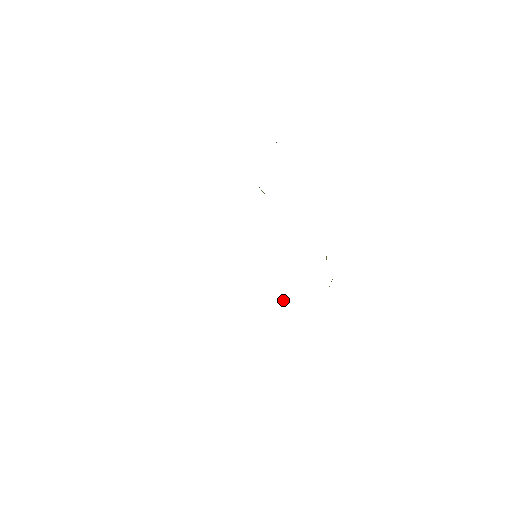
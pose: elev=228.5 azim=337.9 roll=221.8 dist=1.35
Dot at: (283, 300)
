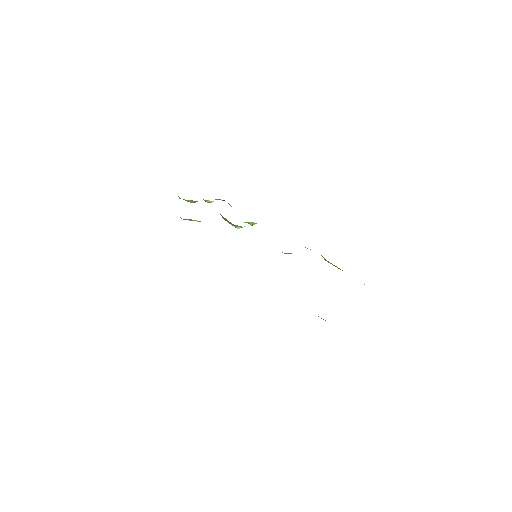
Dot at: occluded
